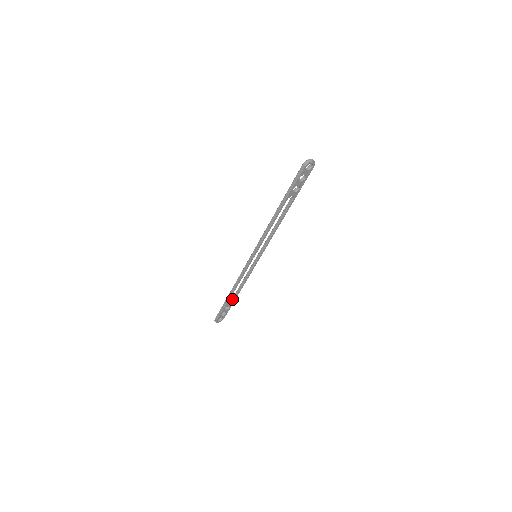
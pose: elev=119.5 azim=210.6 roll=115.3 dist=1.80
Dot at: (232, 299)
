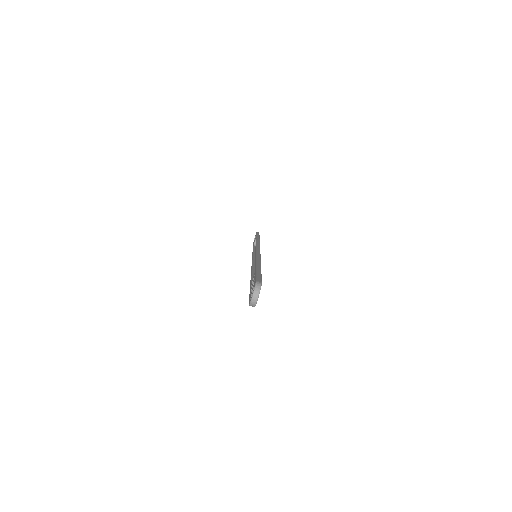
Dot at: occluded
